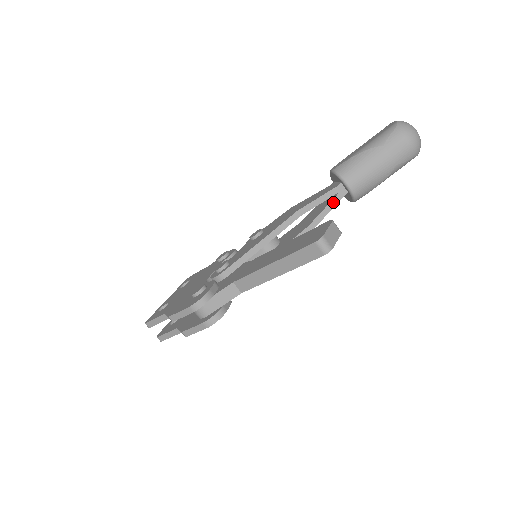
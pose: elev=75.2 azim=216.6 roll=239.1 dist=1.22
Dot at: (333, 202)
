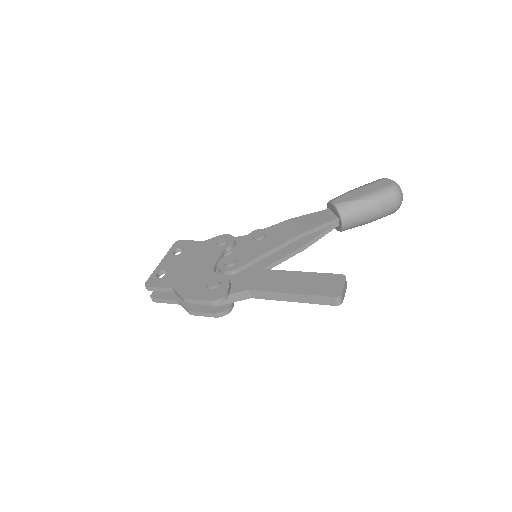
Dot at: (327, 231)
